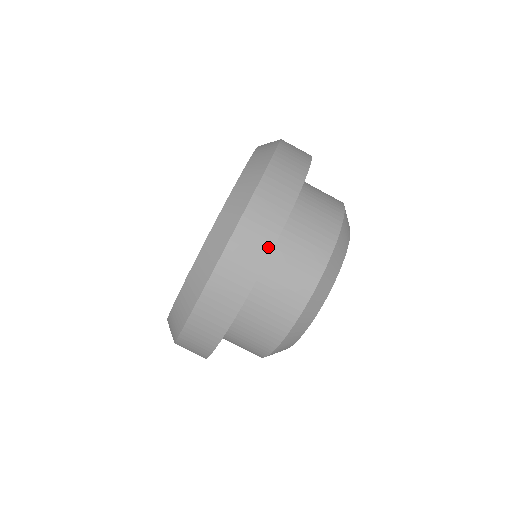
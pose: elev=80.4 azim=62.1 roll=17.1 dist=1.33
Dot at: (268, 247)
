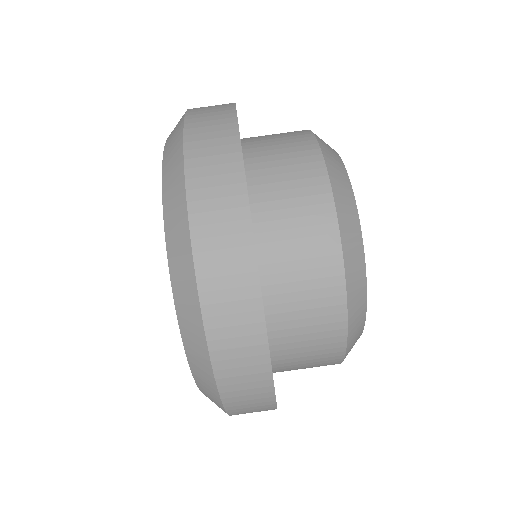
Dot at: (252, 282)
